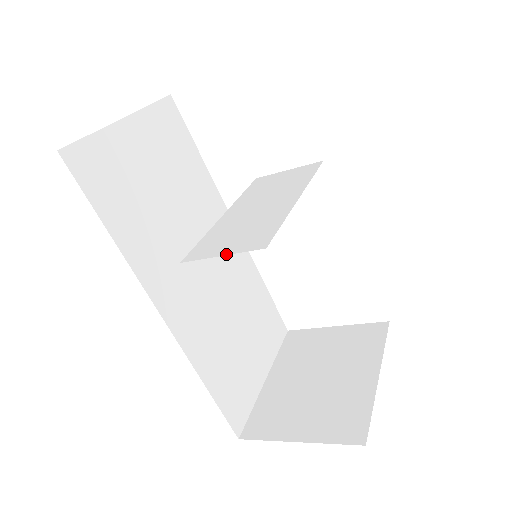
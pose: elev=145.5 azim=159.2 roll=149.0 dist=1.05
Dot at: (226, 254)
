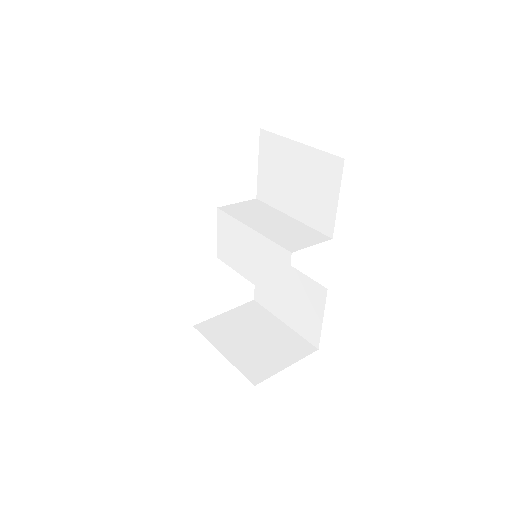
Dot at: (315, 244)
